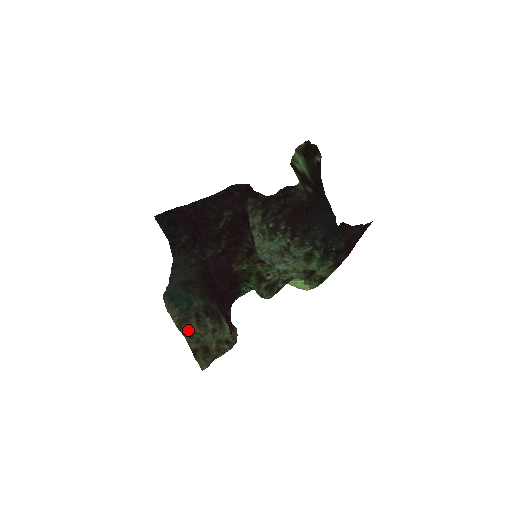
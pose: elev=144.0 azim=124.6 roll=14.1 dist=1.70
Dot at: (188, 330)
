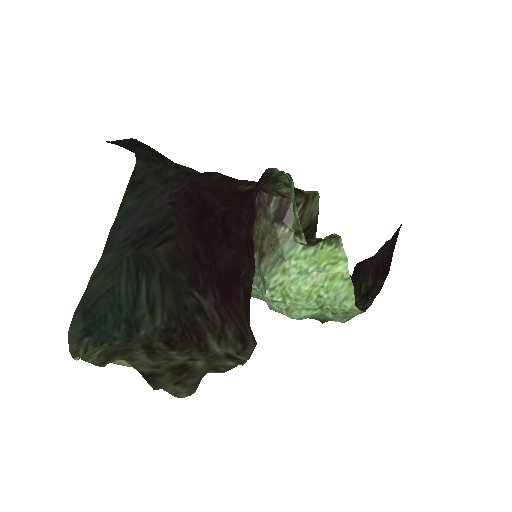
Dot at: occluded
